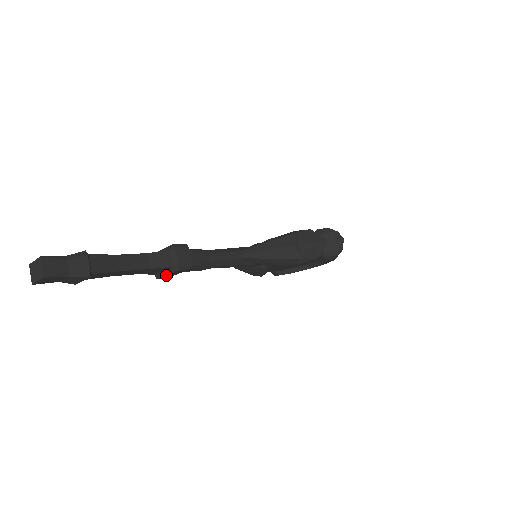
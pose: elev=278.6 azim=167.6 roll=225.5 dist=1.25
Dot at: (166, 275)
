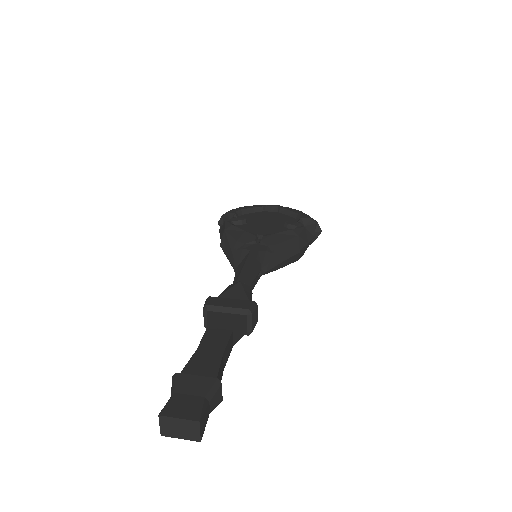
Dot at: occluded
